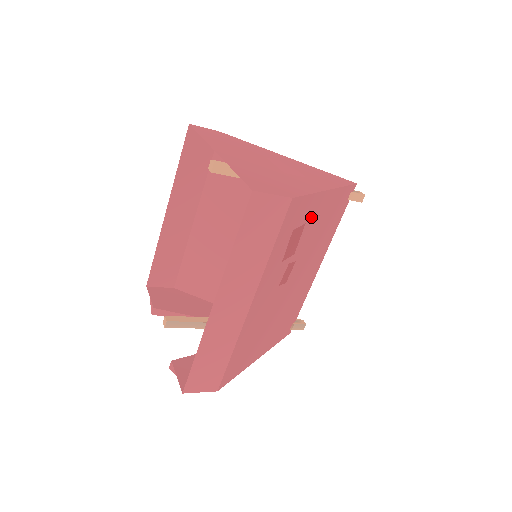
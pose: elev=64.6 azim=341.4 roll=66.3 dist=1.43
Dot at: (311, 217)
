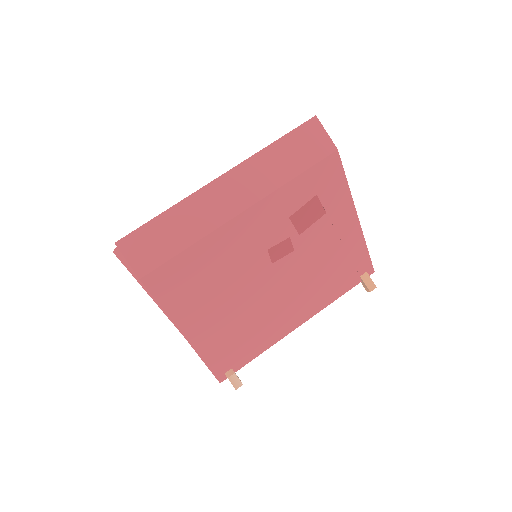
Dot at: (332, 217)
